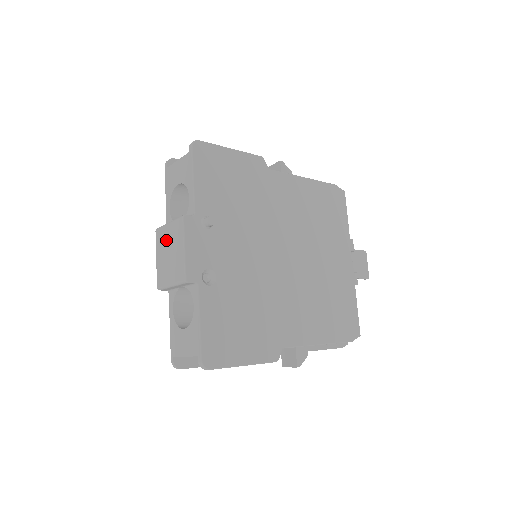
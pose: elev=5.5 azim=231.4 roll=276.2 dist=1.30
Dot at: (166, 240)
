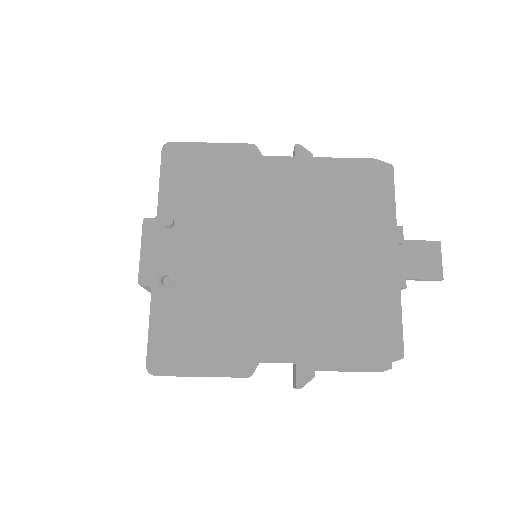
Dot at: occluded
